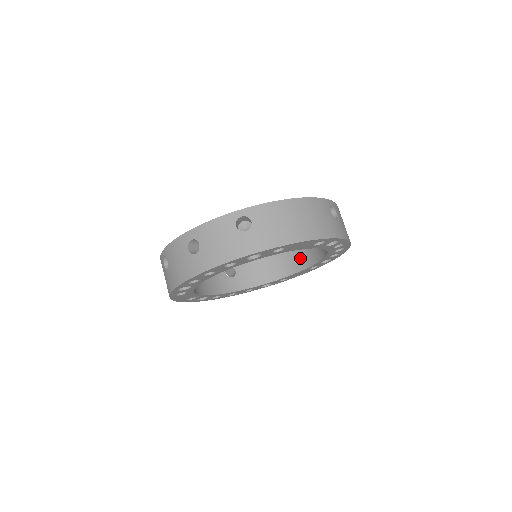
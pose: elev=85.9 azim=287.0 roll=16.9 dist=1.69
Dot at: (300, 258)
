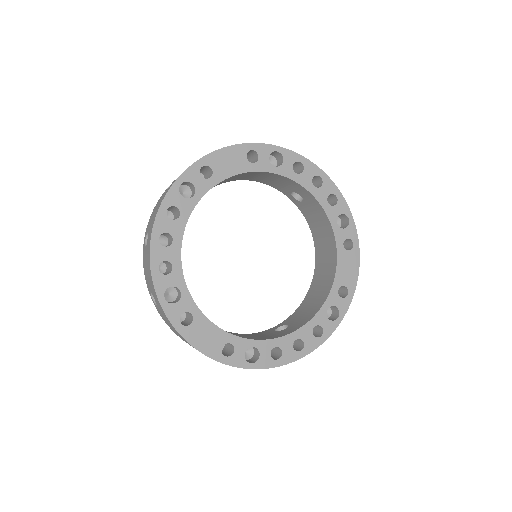
Dot at: (328, 252)
